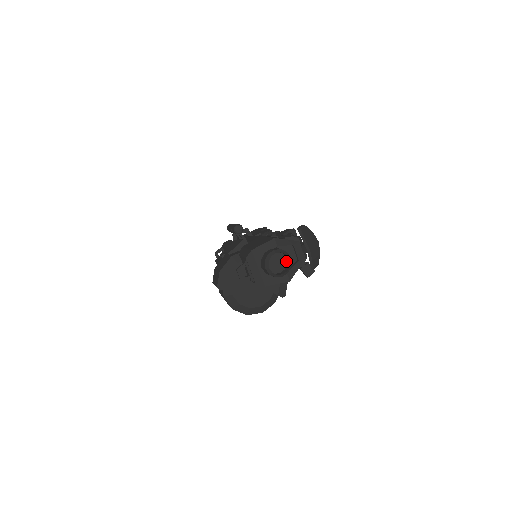
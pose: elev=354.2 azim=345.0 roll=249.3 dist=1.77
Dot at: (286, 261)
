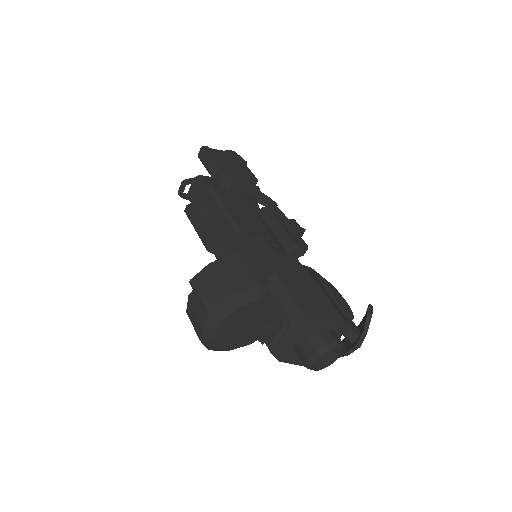
Dot at: occluded
